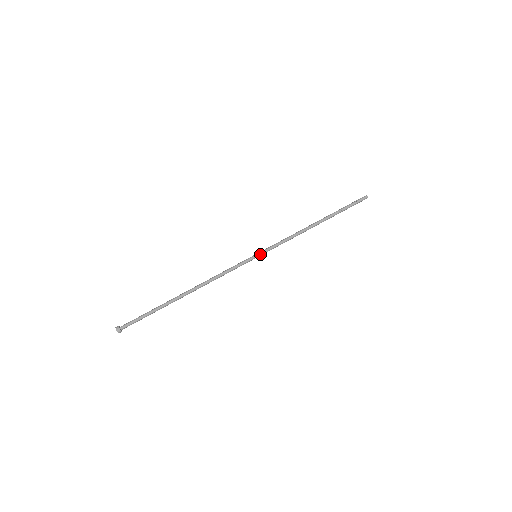
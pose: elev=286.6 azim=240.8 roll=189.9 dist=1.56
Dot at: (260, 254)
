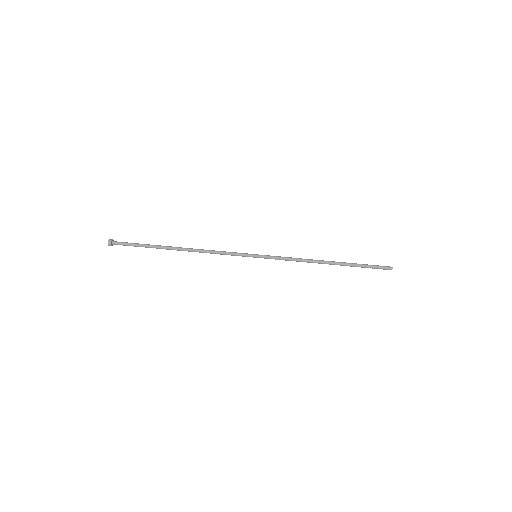
Dot at: (260, 255)
